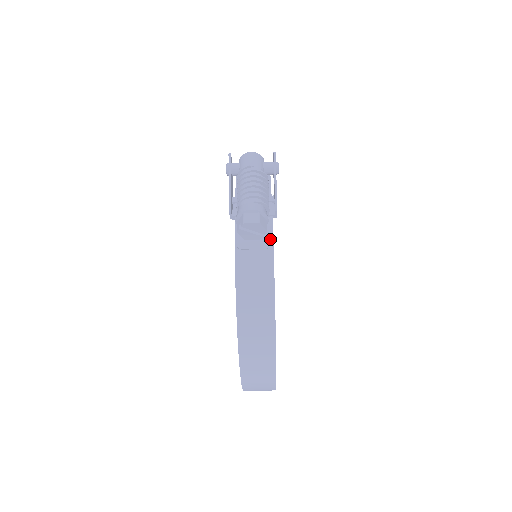
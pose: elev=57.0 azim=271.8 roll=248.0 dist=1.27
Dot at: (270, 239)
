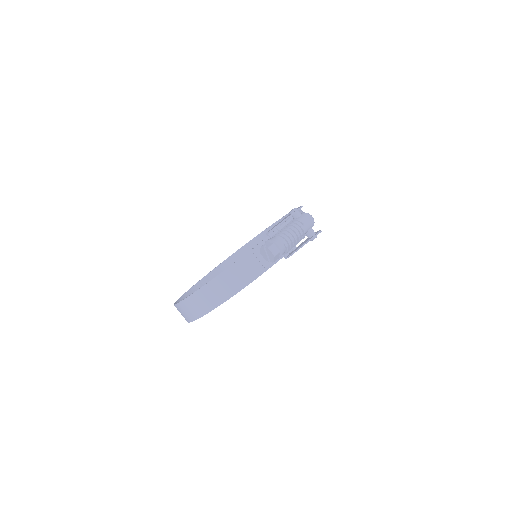
Dot at: (271, 265)
